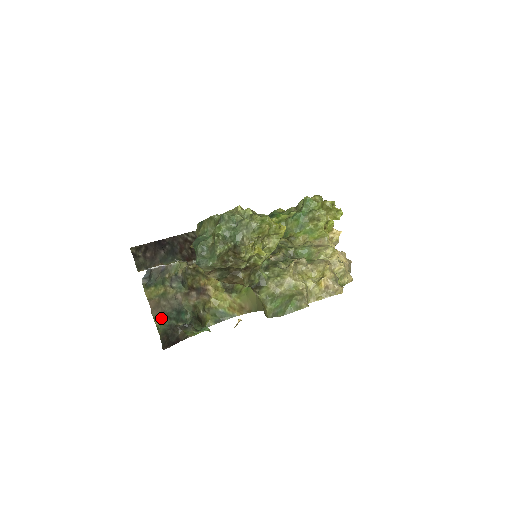
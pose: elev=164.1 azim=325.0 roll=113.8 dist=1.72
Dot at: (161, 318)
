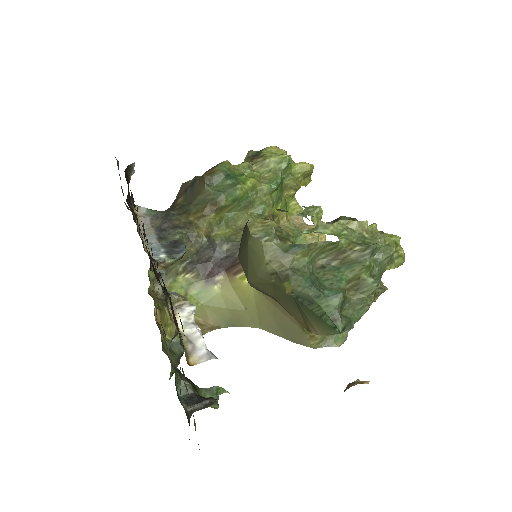
Dot at: (194, 419)
